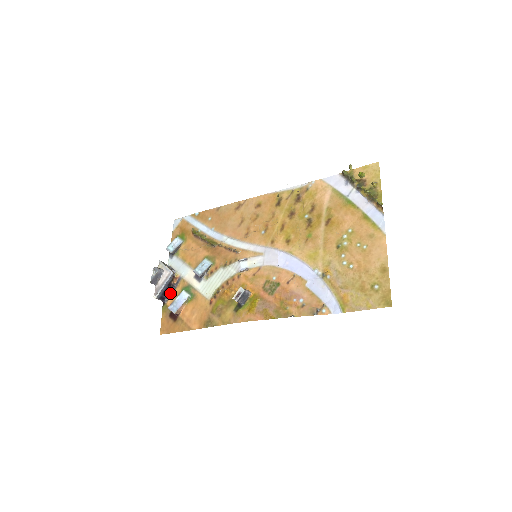
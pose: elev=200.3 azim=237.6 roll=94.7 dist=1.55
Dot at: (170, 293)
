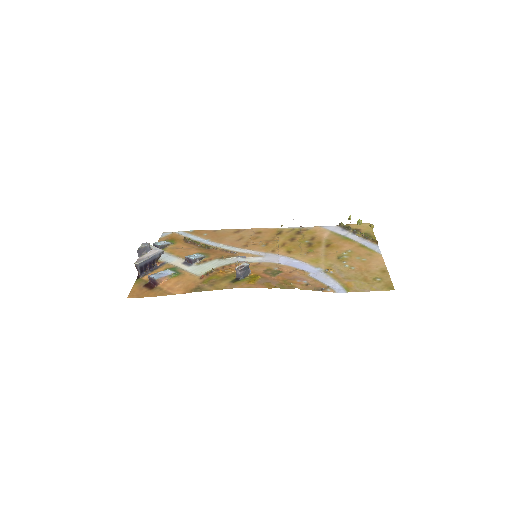
Dot at: (150, 271)
